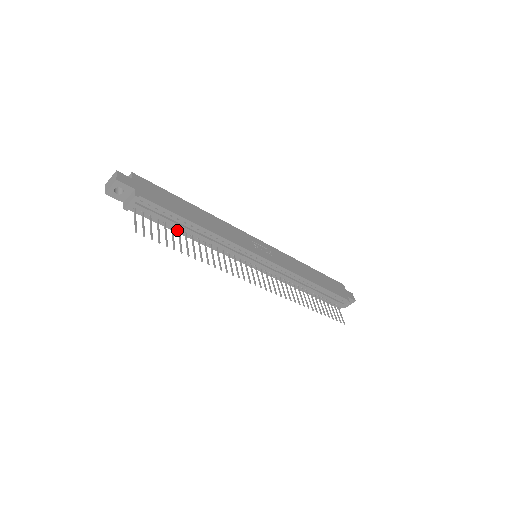
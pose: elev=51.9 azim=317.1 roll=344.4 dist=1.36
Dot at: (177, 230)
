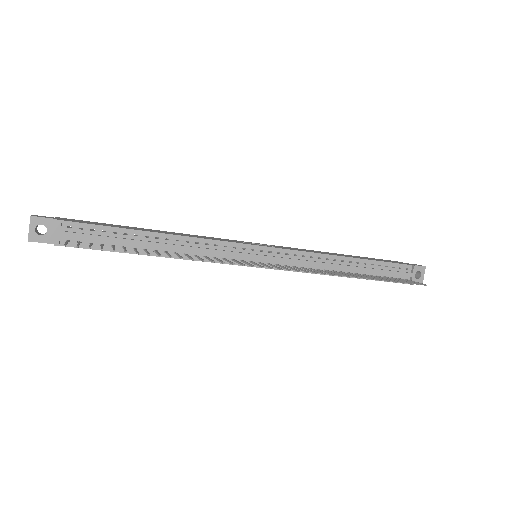
Dot at: (133, 251)
